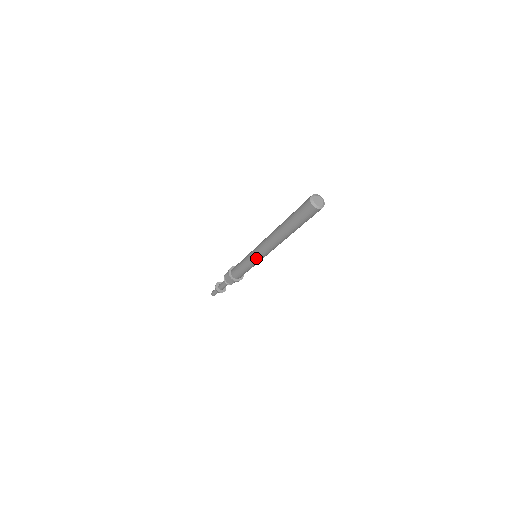
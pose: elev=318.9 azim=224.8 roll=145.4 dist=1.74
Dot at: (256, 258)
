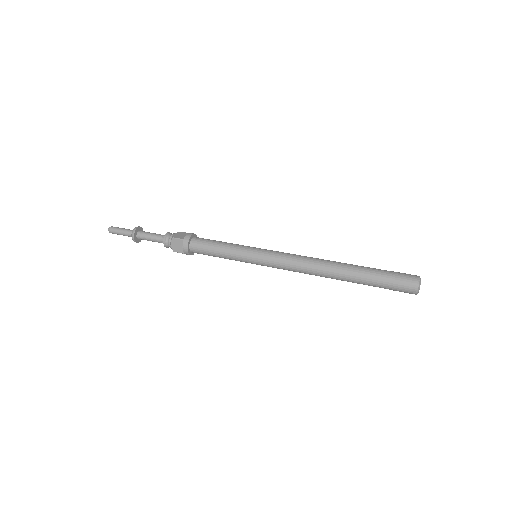
Dot at: (262, 263)
